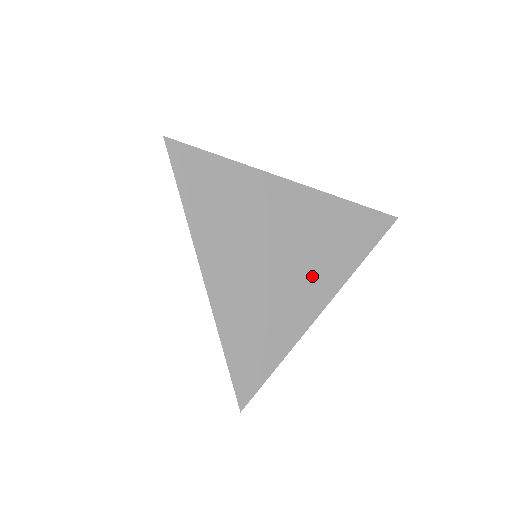
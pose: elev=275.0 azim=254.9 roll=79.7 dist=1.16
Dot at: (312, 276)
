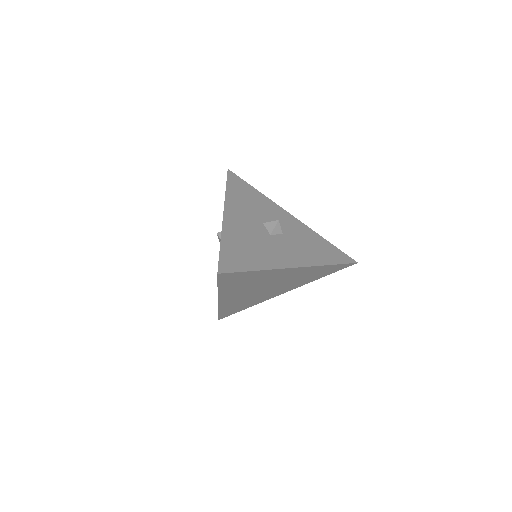
Dot at: (284, 288)
